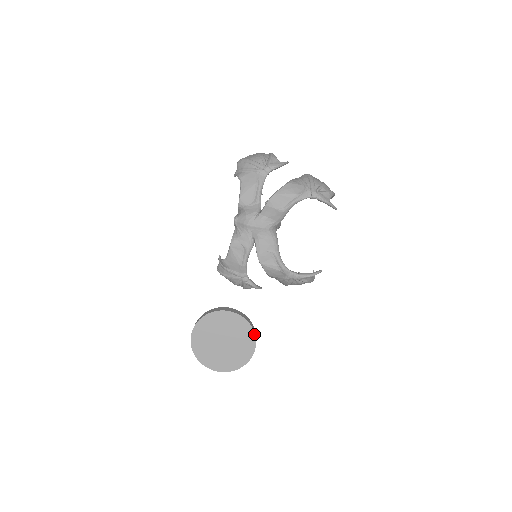
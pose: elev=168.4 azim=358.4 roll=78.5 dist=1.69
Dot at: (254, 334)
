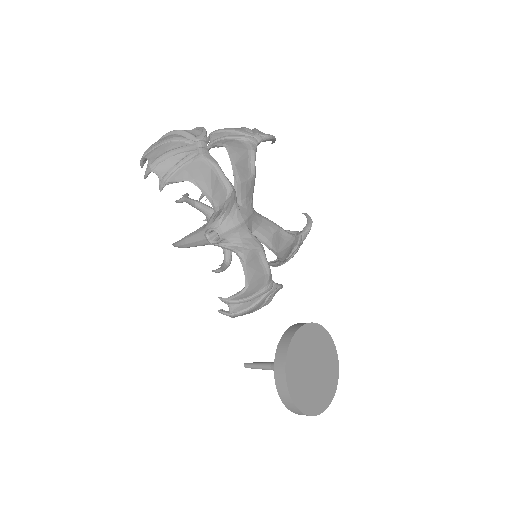
Dot at: (323, 328)
